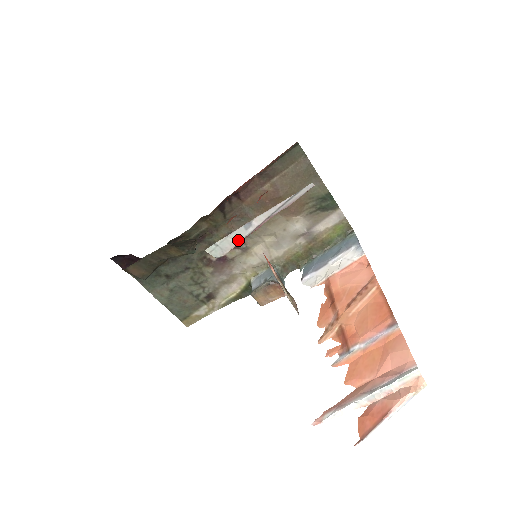
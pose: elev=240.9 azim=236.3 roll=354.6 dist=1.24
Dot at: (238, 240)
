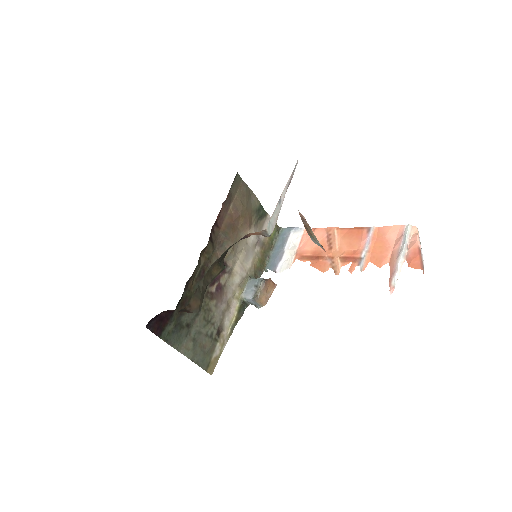
Dot at: (277, 215)
